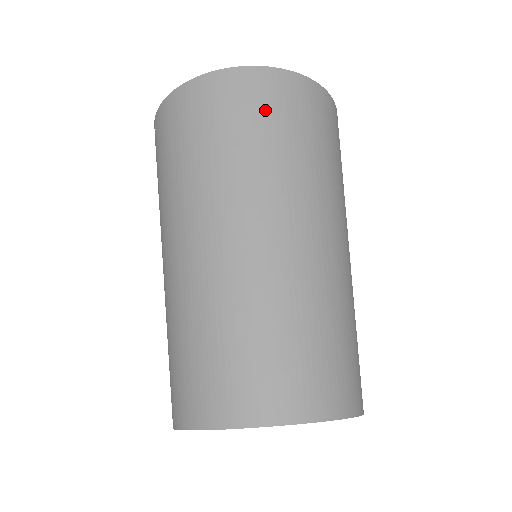
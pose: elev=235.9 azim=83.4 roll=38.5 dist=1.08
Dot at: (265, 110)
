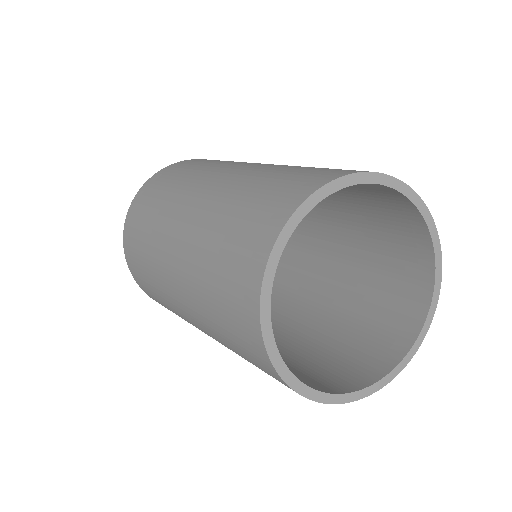
Dot at: (162, 180)
